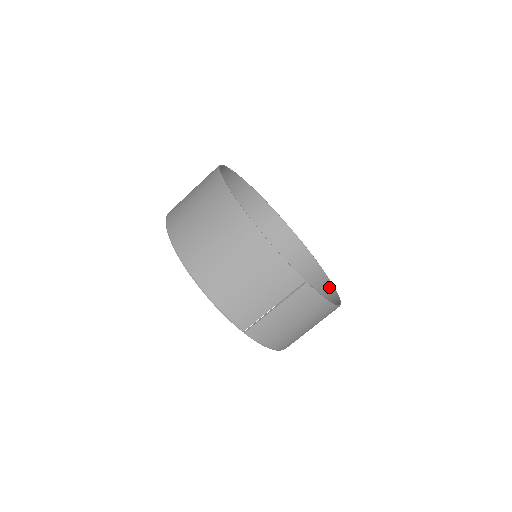
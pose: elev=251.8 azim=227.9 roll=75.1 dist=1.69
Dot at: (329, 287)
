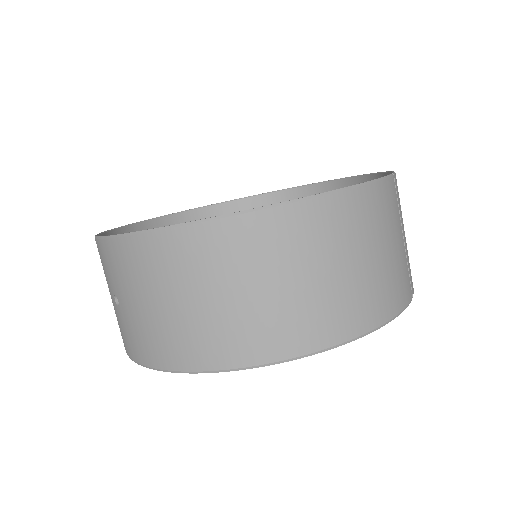
Dot at: (295, 193)
